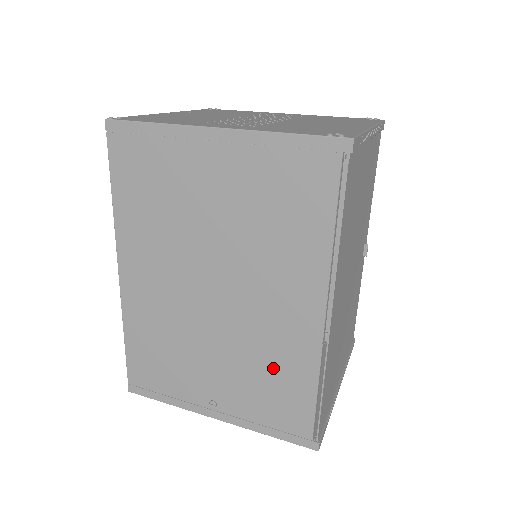
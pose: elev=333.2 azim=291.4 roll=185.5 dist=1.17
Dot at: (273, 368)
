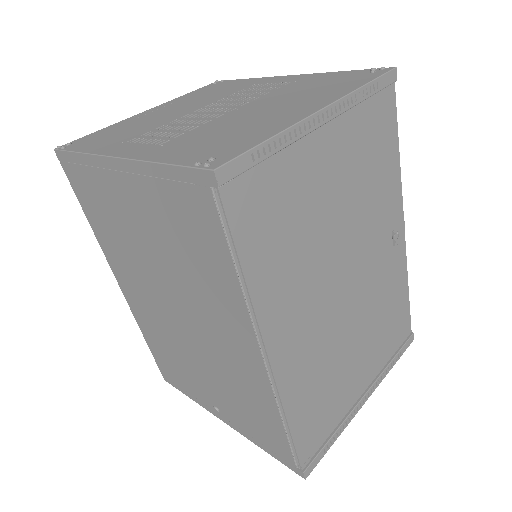
Dot at: (243, 393)
